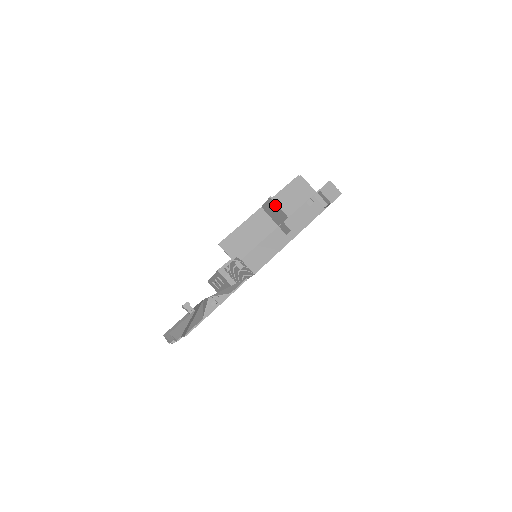
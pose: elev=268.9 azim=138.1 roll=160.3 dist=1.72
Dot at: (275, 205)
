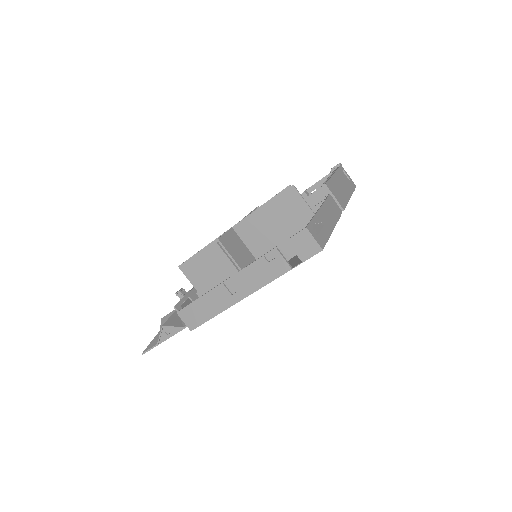
Dot at: (224, 250)
